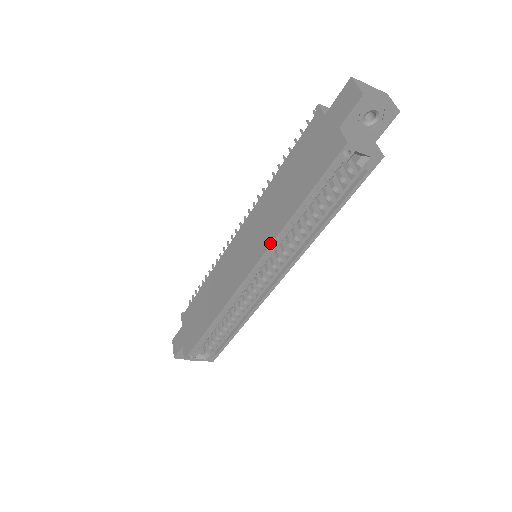
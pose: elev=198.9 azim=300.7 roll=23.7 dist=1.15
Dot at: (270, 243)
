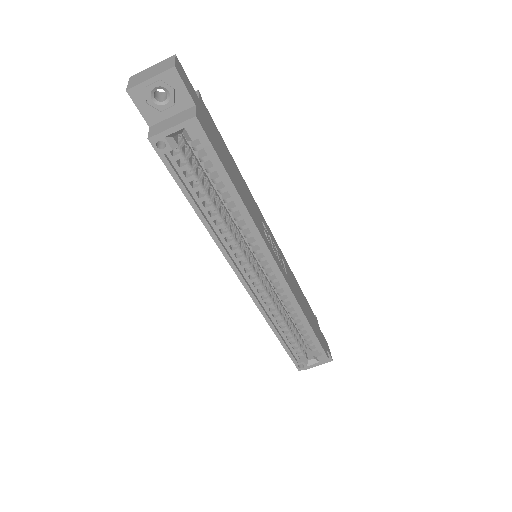
Dot at: occluded
